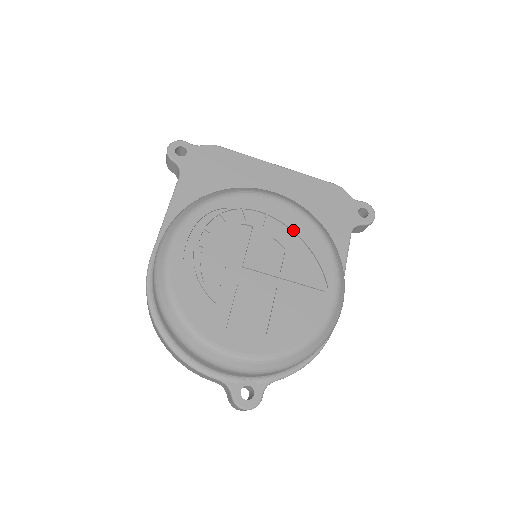
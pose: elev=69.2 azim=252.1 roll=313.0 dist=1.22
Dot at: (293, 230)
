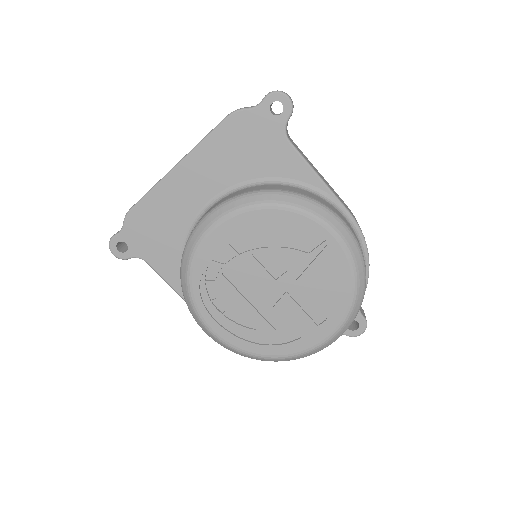
Dot at: (256, 232)
